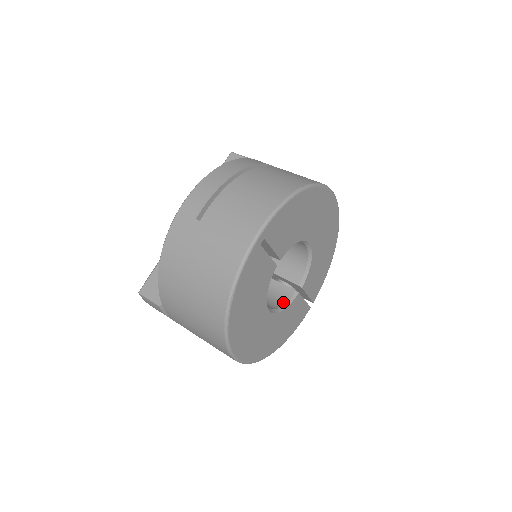
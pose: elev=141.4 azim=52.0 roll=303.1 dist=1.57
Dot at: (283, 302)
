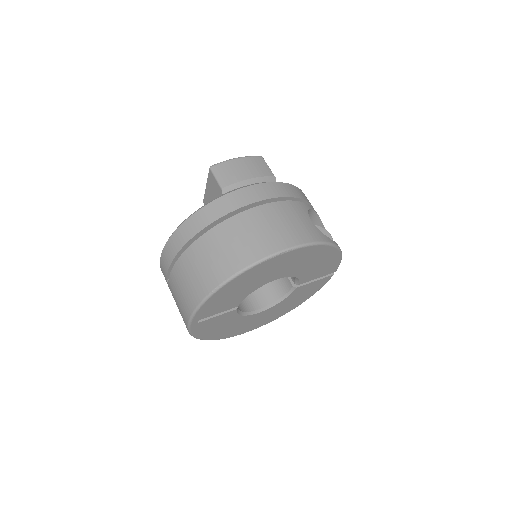
Dot at: (282, 294)
